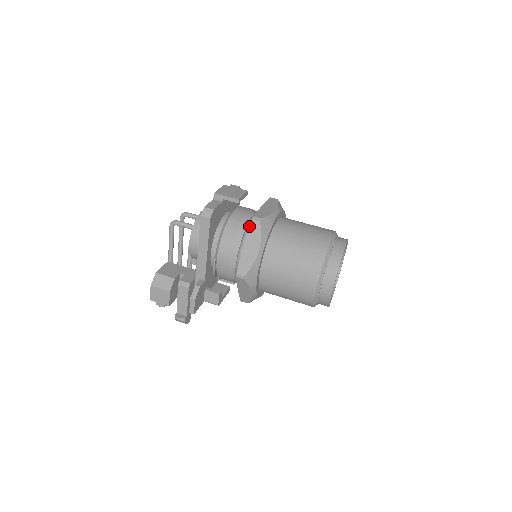
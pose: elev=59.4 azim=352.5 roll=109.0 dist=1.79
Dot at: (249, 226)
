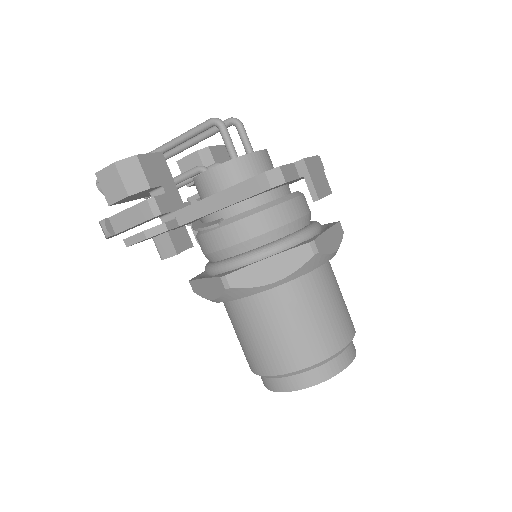
Dot at: (295, 239)
